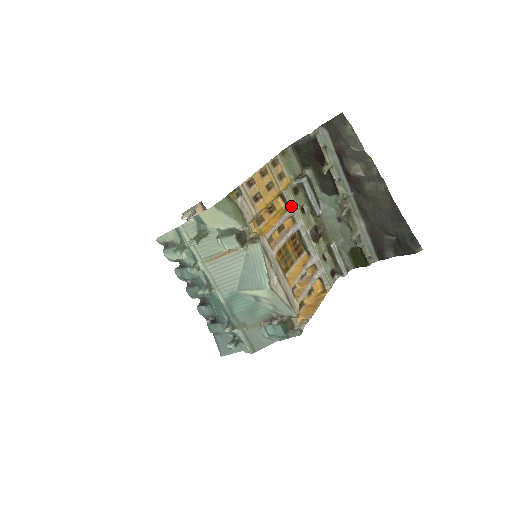
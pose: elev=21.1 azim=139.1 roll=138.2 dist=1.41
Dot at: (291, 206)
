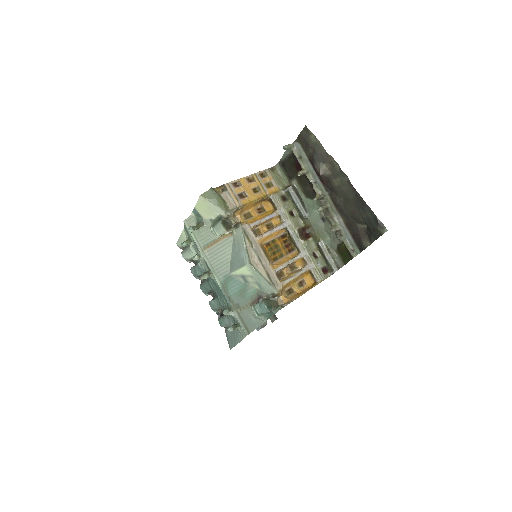
Dot at: (278, 208)
